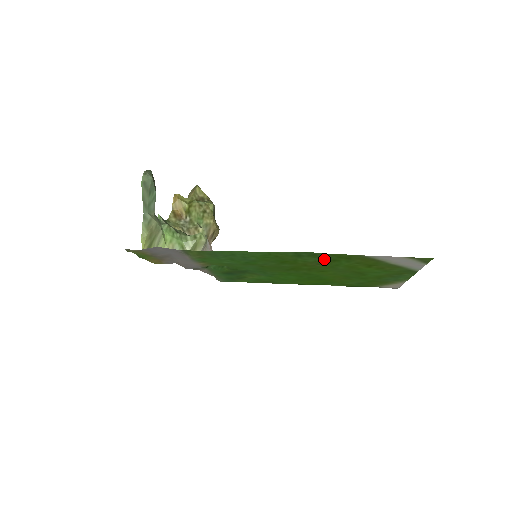
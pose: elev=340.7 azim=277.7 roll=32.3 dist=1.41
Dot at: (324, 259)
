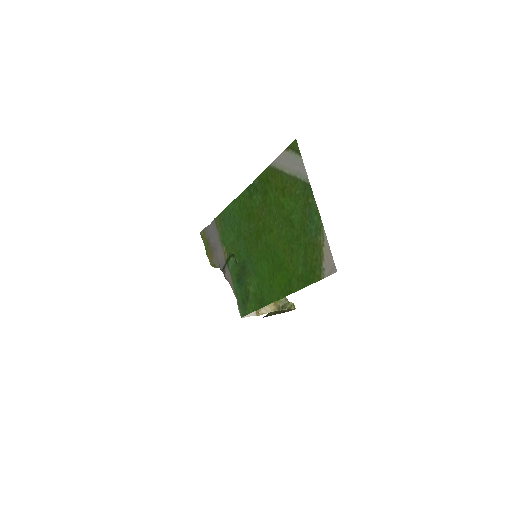
Dot at: (262, 194)
